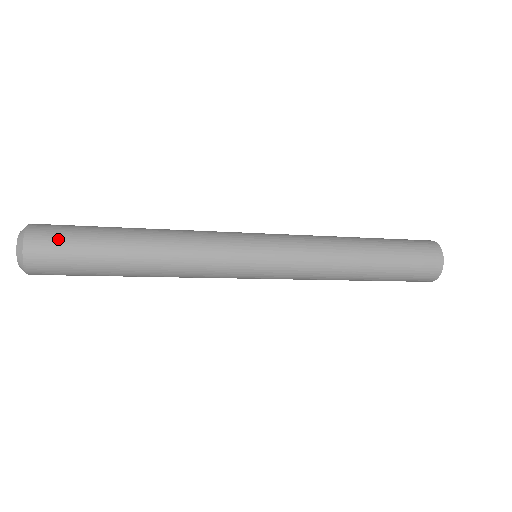
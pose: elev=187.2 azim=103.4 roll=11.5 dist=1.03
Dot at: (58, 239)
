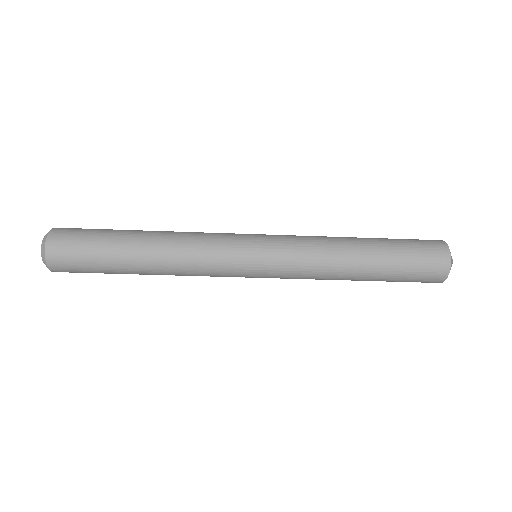
Dot at: (79, 229)
